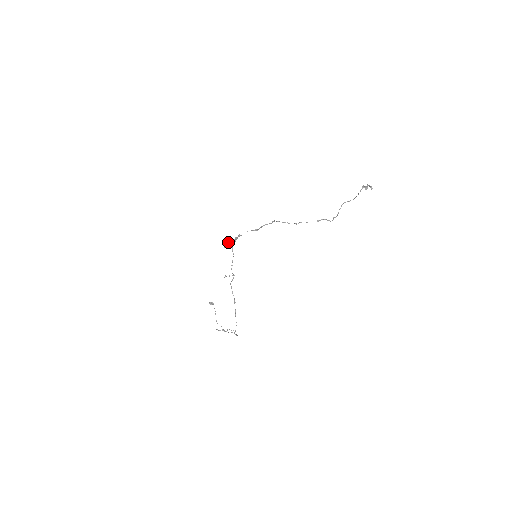
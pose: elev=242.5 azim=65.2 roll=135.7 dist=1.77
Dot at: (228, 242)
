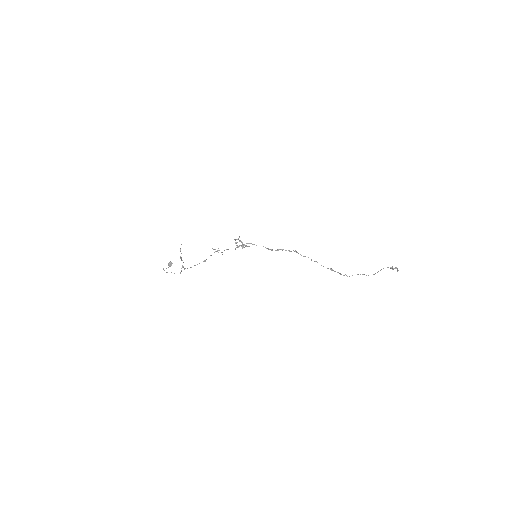
Dot at: (241, 241)
